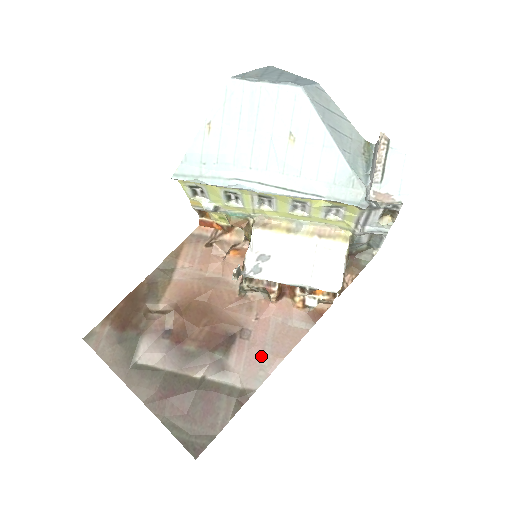
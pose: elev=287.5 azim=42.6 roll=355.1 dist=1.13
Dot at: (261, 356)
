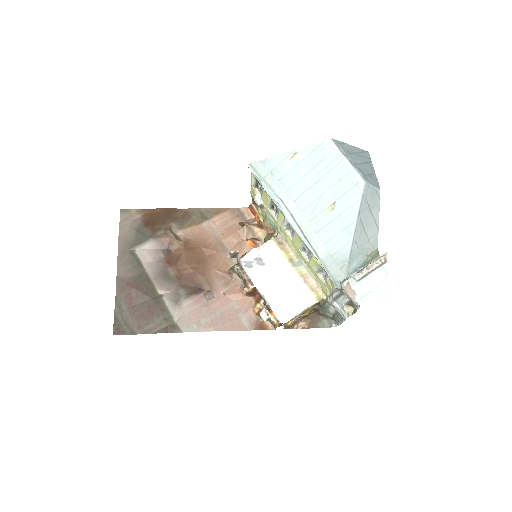
Dot at: (205, 317)
